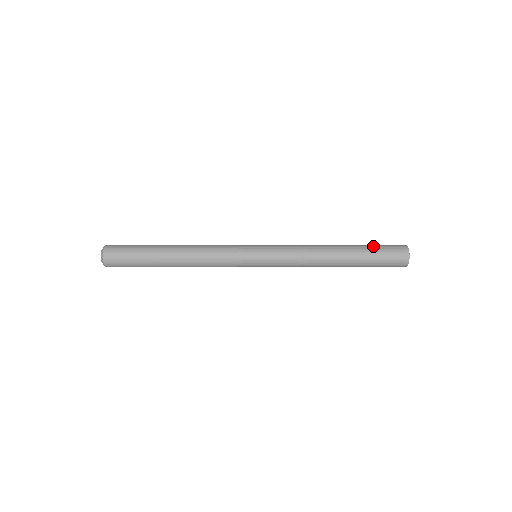
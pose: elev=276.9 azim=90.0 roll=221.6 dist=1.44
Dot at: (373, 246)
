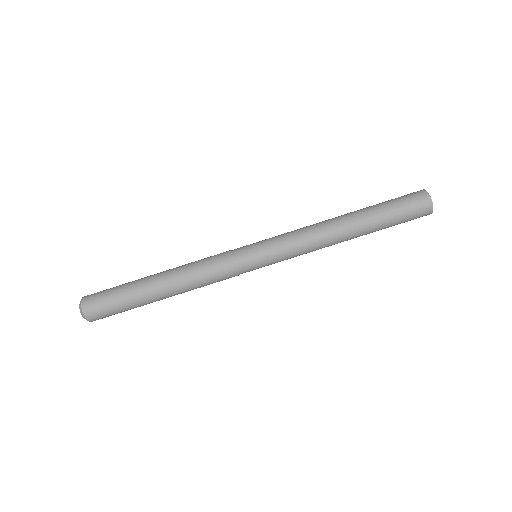
Dot at: (383, 202)
